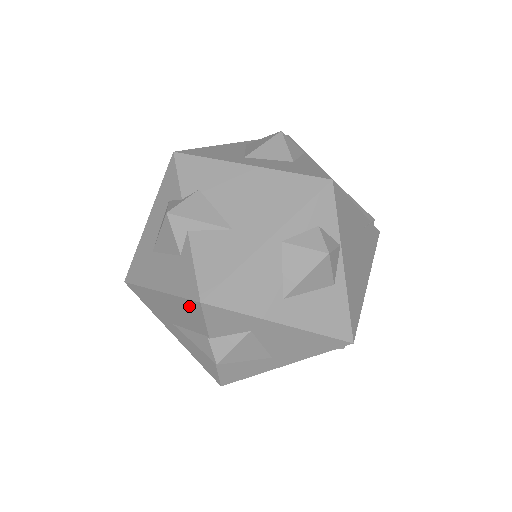
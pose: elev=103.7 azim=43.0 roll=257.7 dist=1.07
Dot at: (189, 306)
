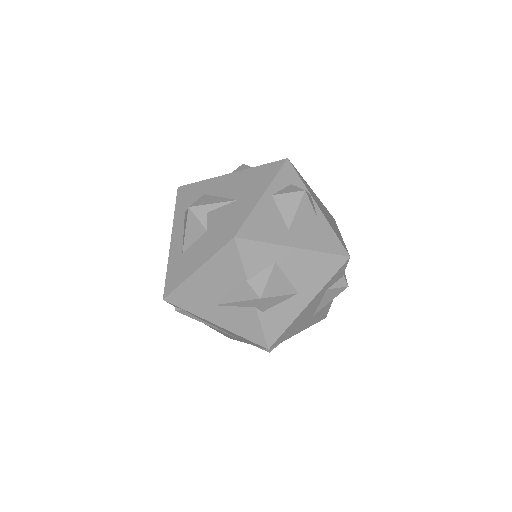
Dot at: (225, 255)
